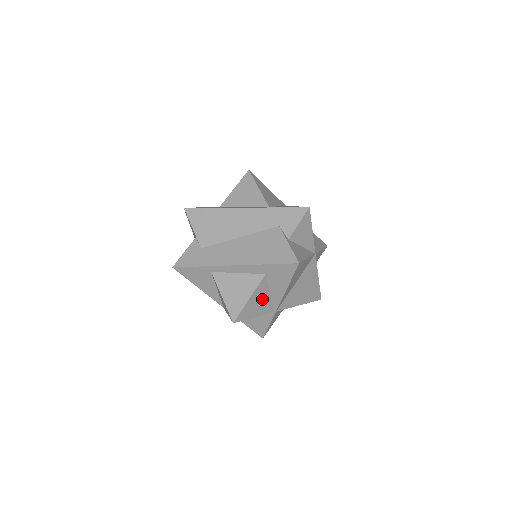
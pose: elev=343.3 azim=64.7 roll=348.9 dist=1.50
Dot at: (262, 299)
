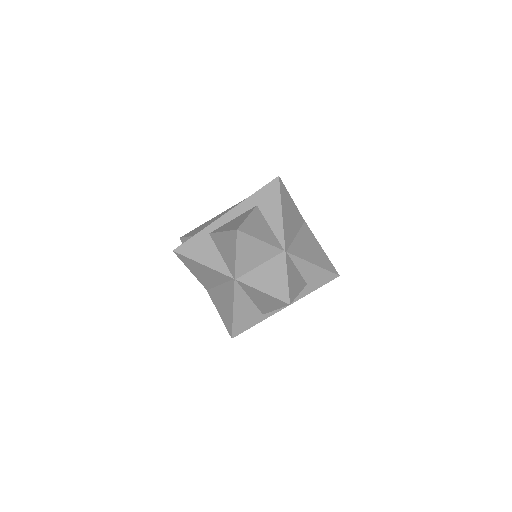
Dot at: (263, 227)
